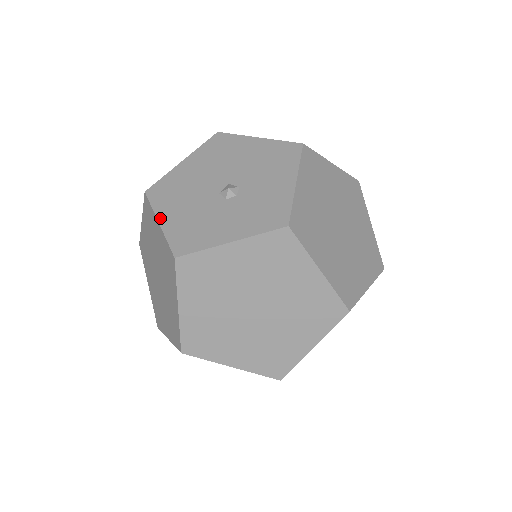
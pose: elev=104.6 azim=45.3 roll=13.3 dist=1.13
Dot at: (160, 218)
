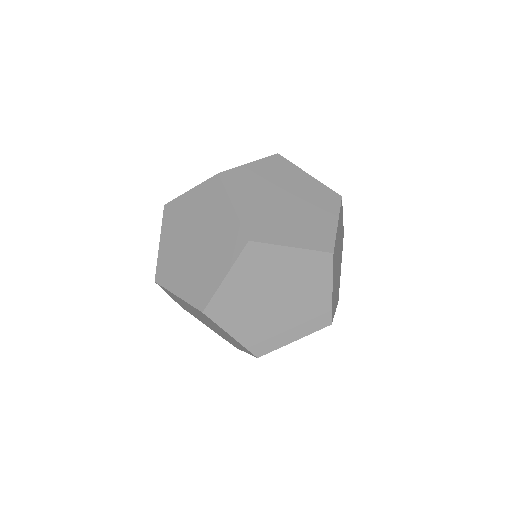
Dot at: (189, 190)
